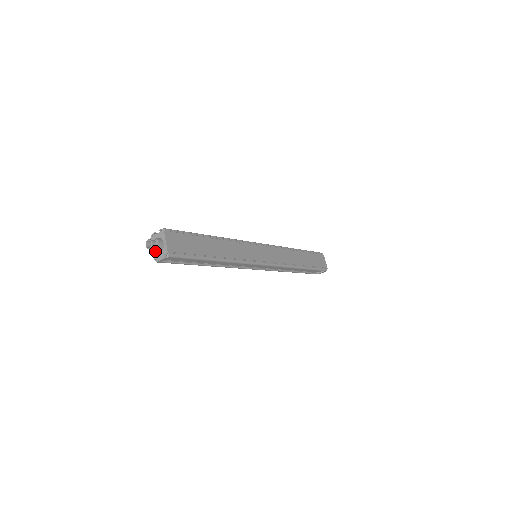
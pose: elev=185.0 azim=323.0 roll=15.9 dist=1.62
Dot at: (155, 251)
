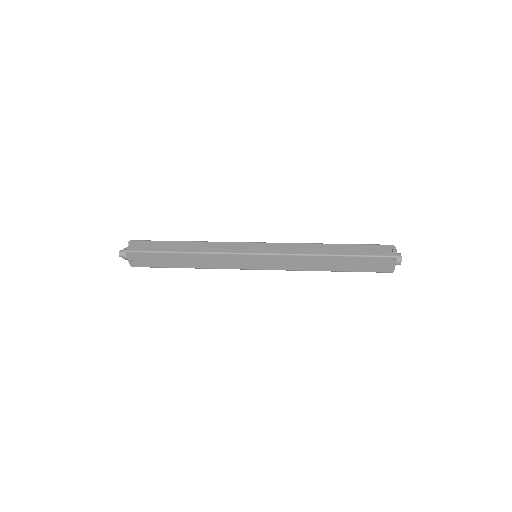
Dot at: occluded
